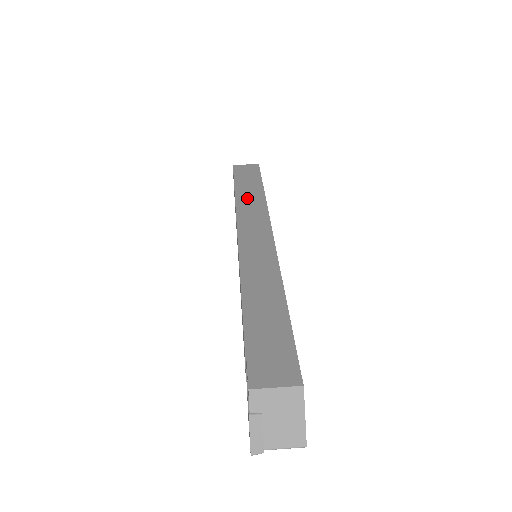
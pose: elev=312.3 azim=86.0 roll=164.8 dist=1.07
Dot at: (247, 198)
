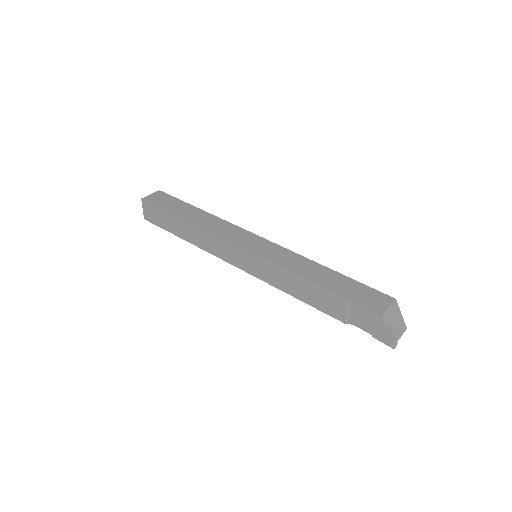
Dot at: (200, 220)
